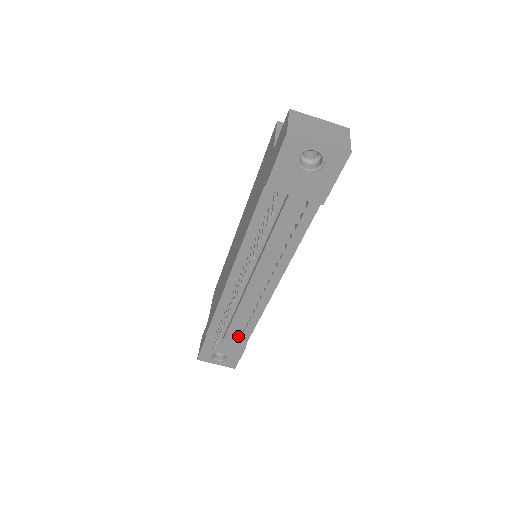
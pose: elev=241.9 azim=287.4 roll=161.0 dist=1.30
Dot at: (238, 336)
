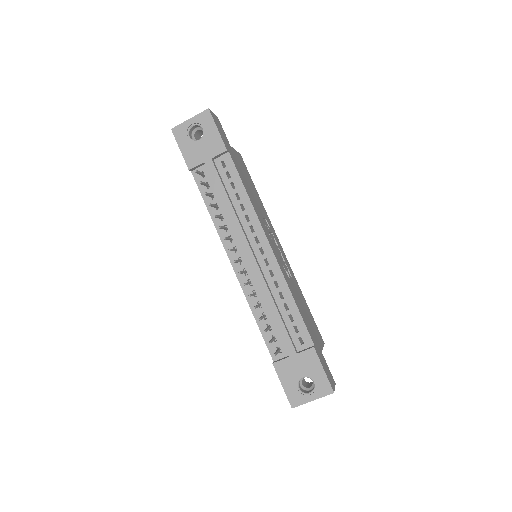
Dot at: (302, 344)
